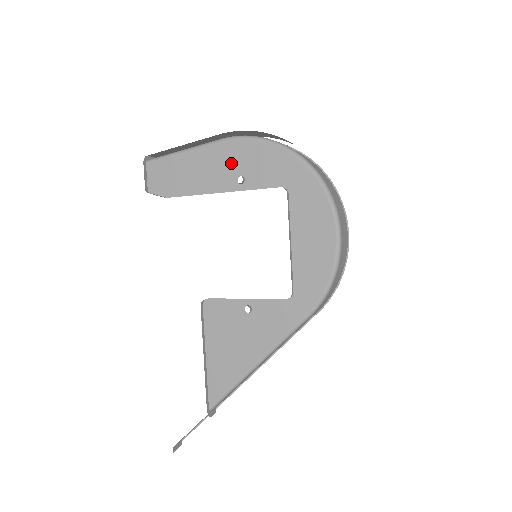
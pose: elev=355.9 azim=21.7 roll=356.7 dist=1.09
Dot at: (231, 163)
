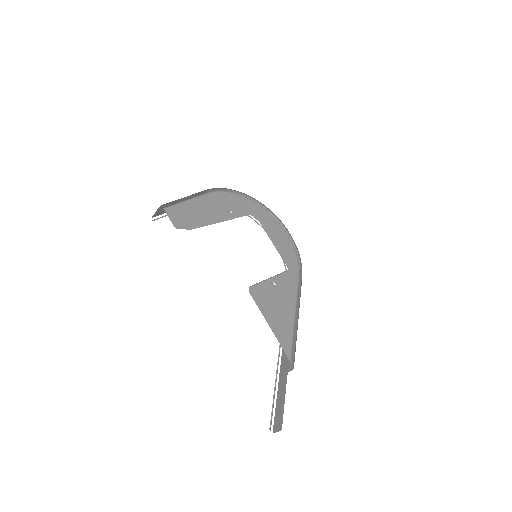
Dot at: (220, 205)
